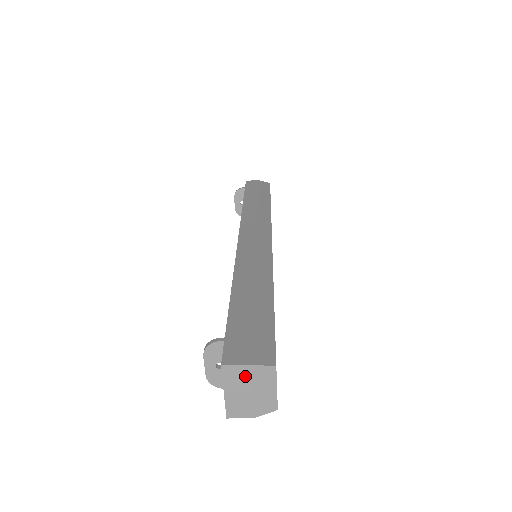
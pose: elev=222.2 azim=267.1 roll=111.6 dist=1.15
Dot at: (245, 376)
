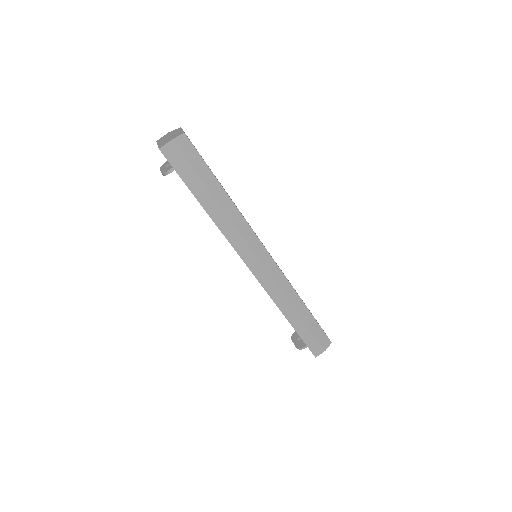
Dot at: (167, 136)
